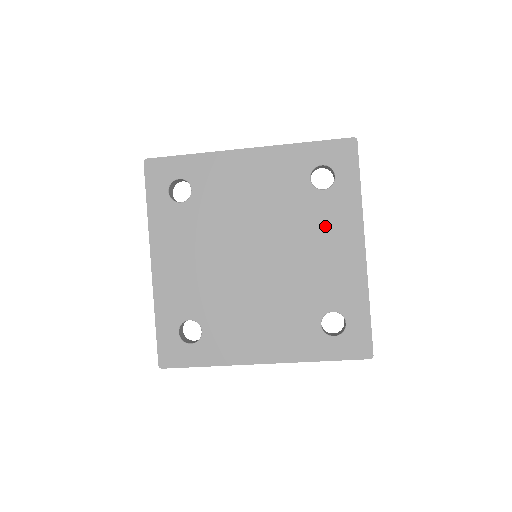
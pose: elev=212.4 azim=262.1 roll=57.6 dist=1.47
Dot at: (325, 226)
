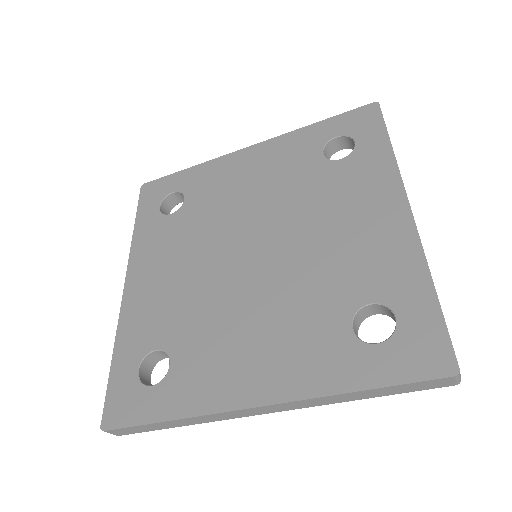
Dot at: (346, 195)
